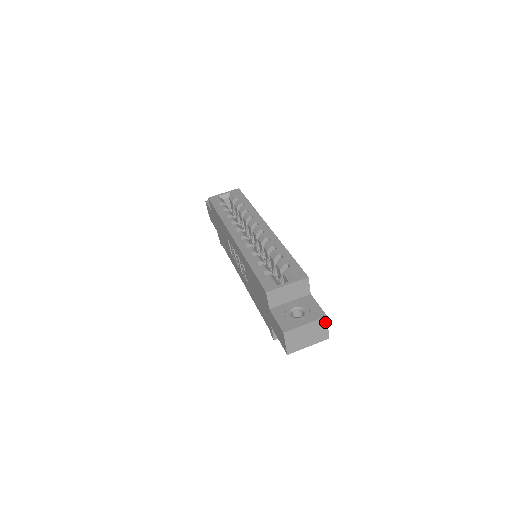
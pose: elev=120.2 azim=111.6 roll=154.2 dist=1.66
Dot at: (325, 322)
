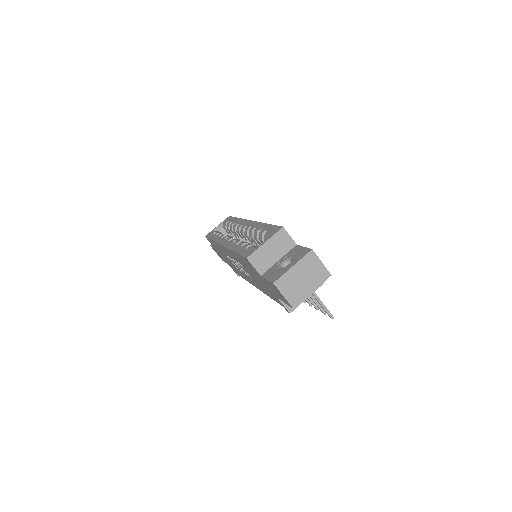
Dot at: (314, 257)
